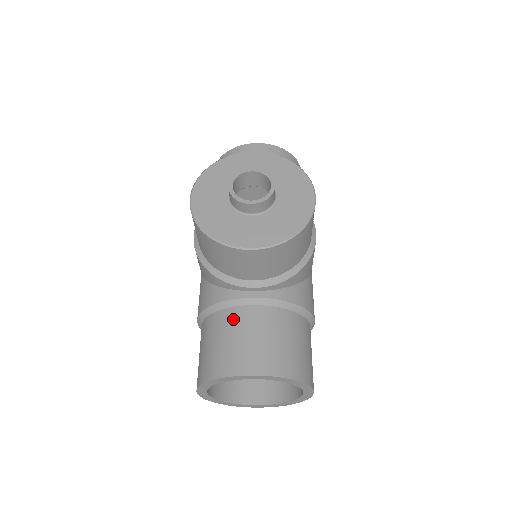
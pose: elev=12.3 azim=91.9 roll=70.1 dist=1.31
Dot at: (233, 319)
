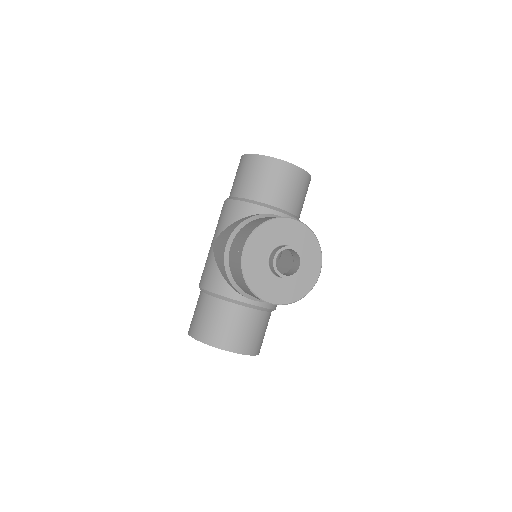
Dot at: (233, 312)
